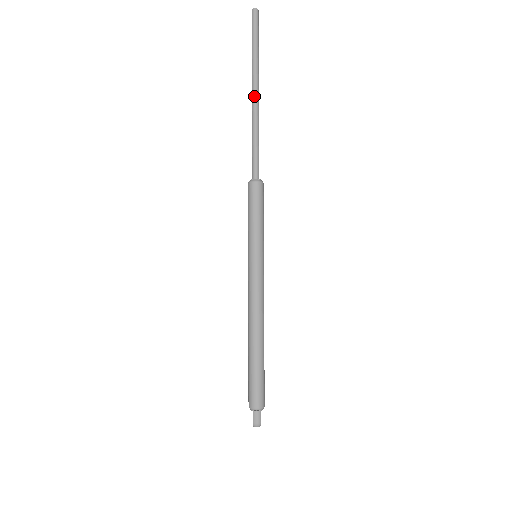
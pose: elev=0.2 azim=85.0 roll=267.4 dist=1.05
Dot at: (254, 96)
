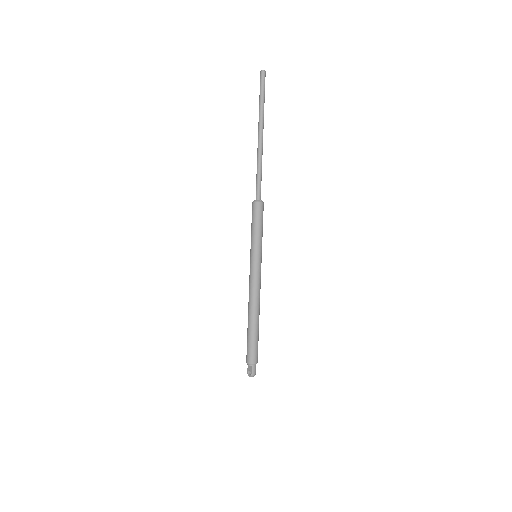
Dot at: (261, 138)
